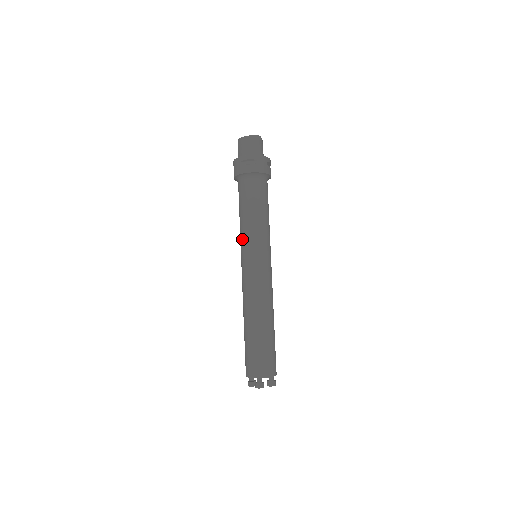
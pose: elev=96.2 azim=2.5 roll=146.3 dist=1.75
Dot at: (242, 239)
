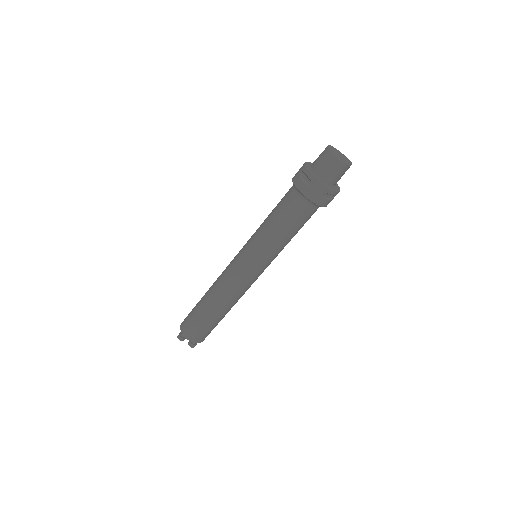
Dot at: (253, 234)
